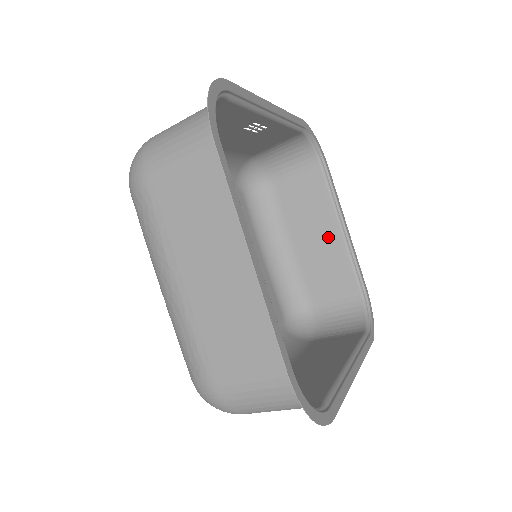
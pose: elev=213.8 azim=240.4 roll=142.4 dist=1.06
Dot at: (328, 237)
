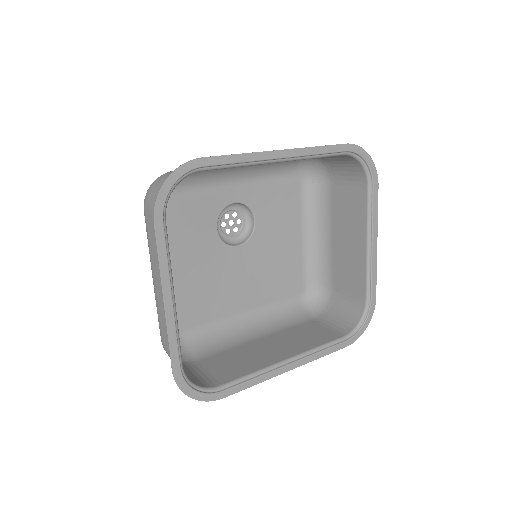
Dot at: (356, 245)
